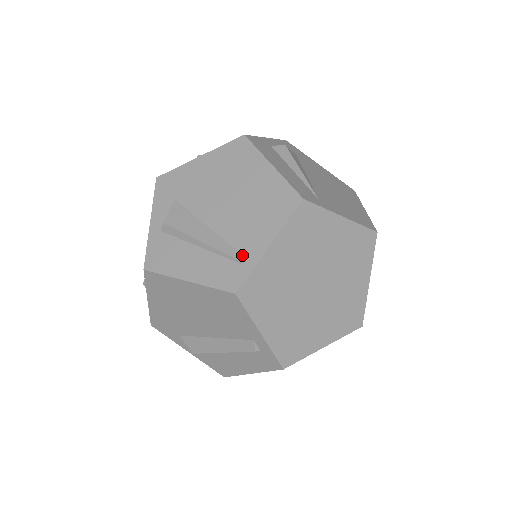
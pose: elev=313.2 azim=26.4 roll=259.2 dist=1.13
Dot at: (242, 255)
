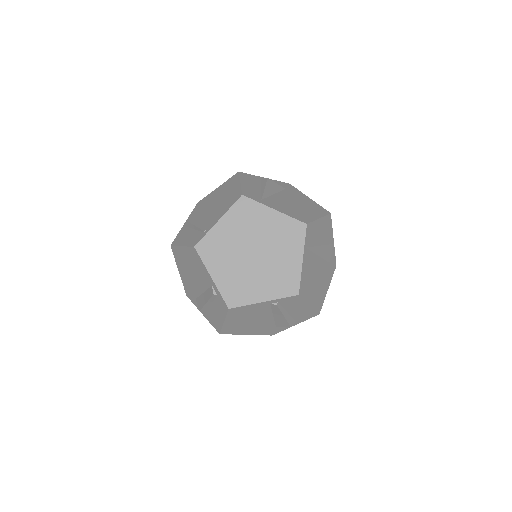
Dot at: (206, 228)
